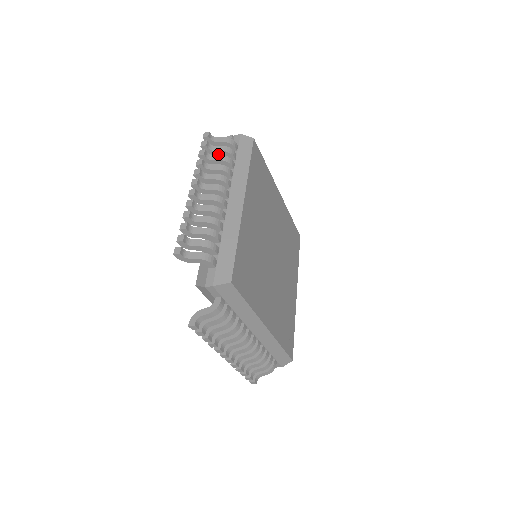
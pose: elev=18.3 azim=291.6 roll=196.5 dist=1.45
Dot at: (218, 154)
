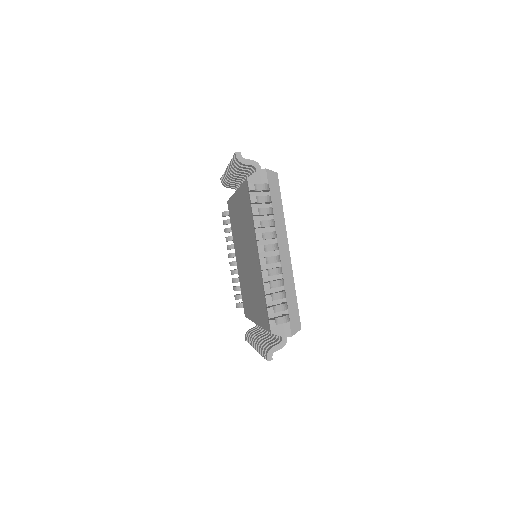
Dot at: (260, 203)
